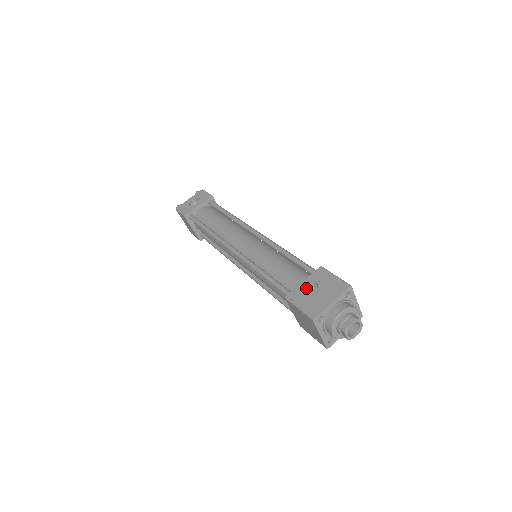
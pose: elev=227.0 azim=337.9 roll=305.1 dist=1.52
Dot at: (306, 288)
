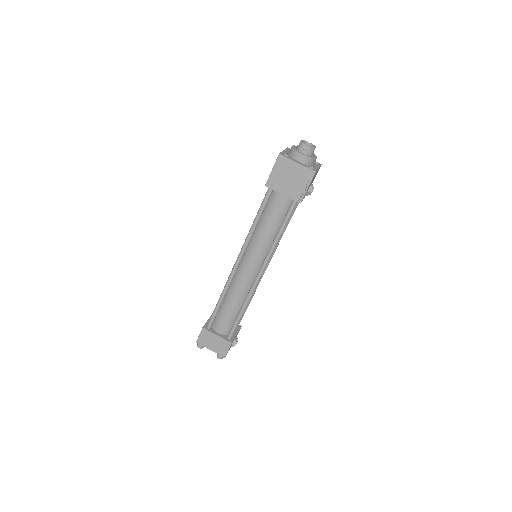
Dot at: occluded
